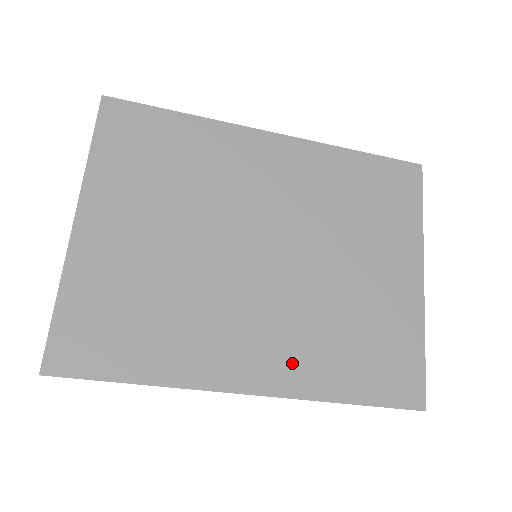
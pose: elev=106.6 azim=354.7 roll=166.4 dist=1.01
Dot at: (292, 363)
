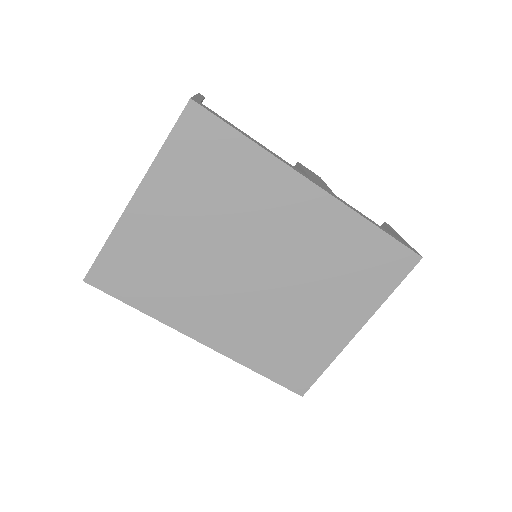
Dot at: (236, 339)
